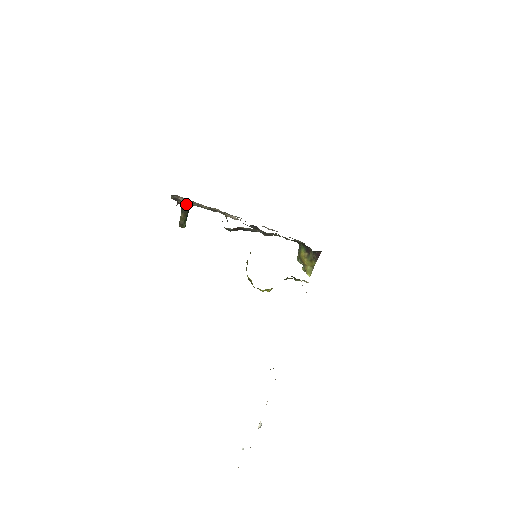
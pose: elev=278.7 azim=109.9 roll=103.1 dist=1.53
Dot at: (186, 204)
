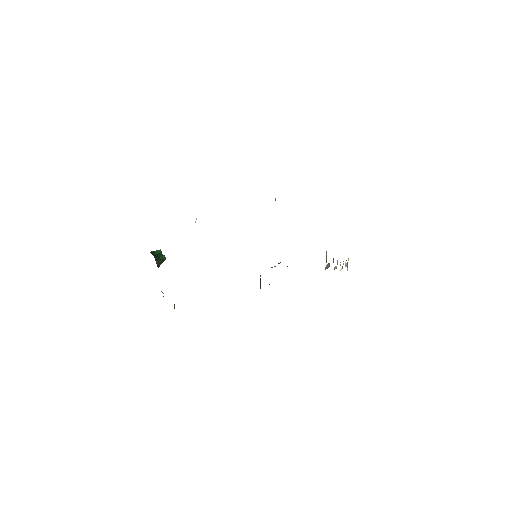
Dot at: occluded
